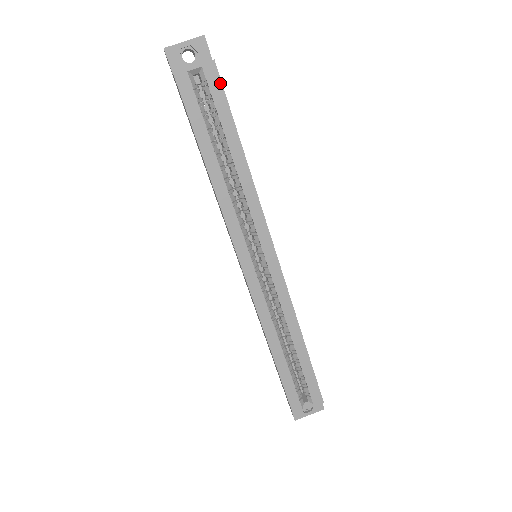
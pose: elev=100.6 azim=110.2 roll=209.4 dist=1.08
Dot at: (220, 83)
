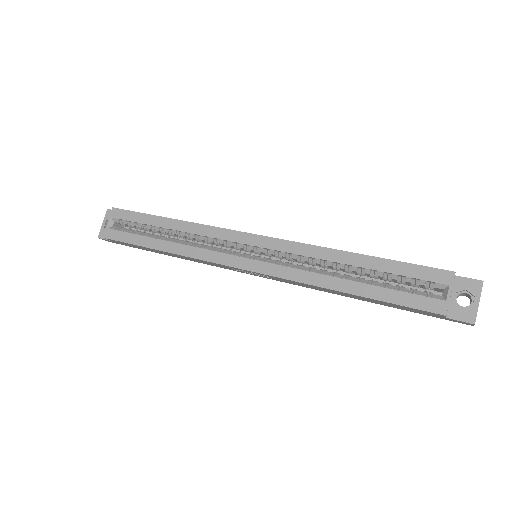
Dot at: (125, 211)
